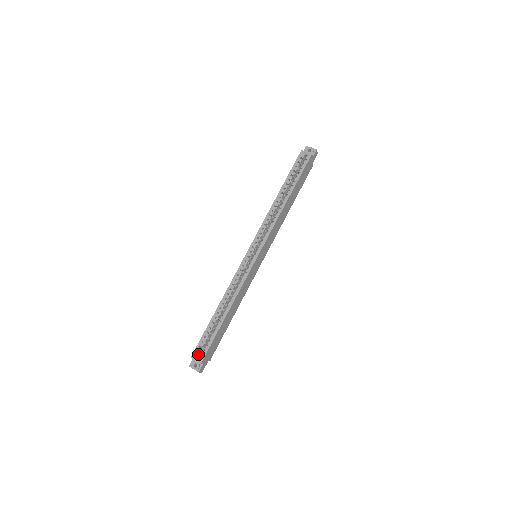
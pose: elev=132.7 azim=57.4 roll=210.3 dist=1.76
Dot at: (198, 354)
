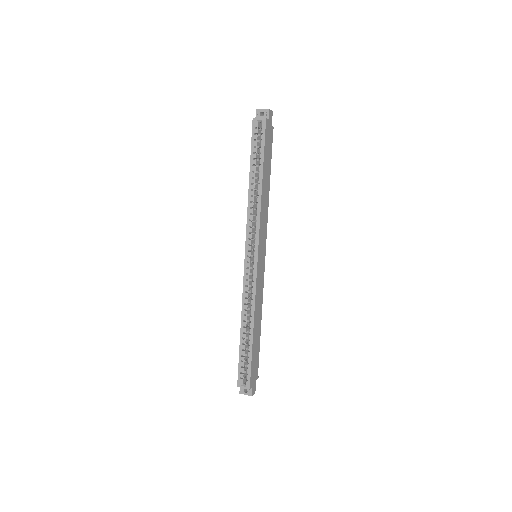
Dot at: (243, 380)
